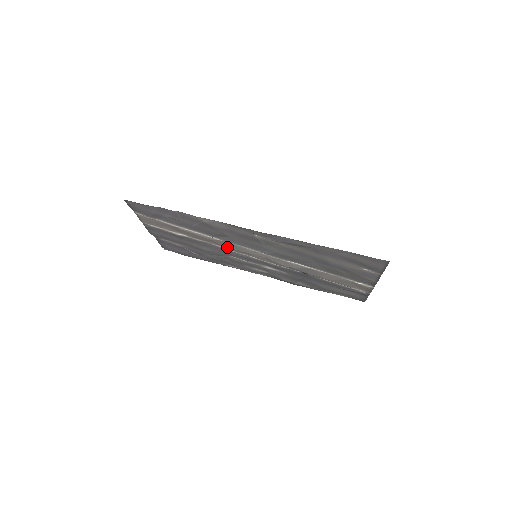
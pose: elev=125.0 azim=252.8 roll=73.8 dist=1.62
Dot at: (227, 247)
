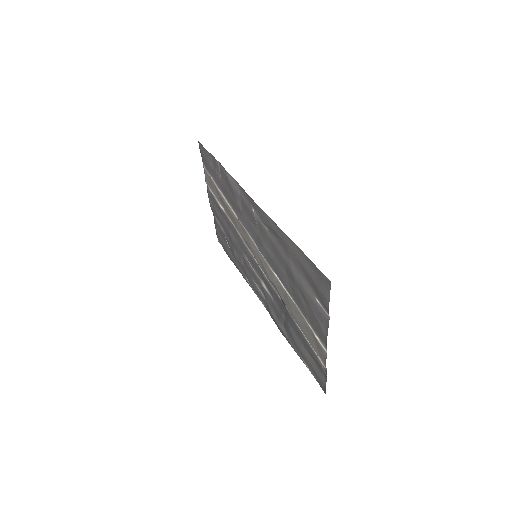
Dot at: (242, 234)
